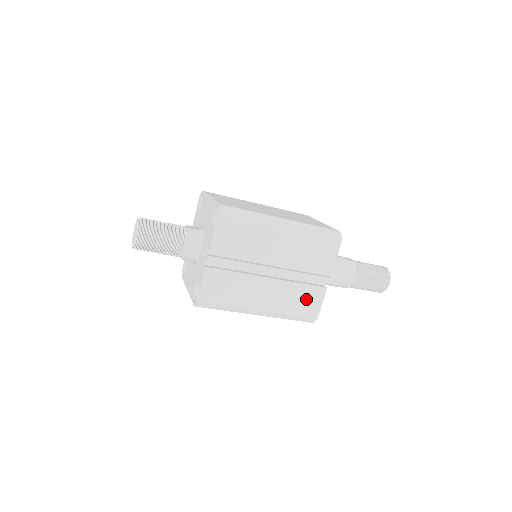
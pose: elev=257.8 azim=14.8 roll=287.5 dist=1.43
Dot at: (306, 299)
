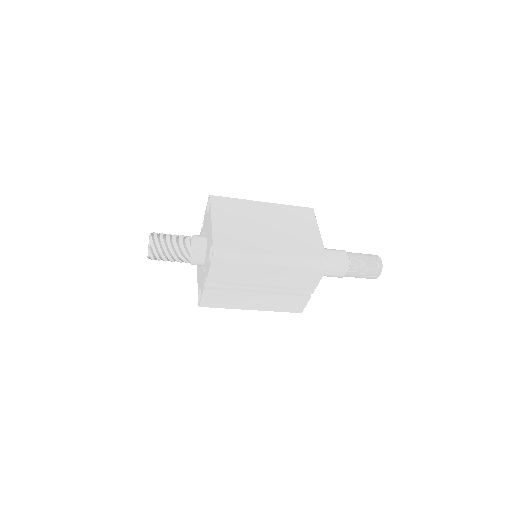
Dot at: (292, 303)
